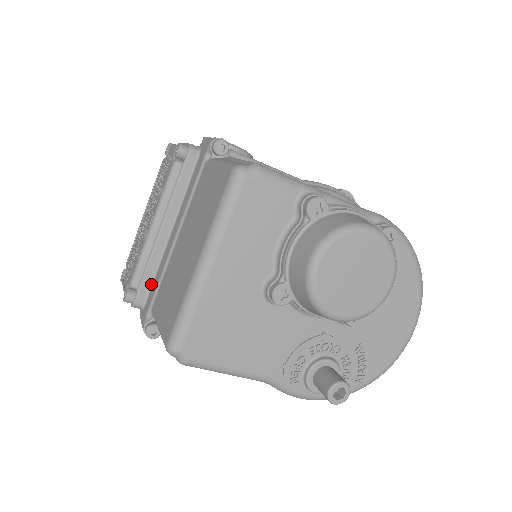
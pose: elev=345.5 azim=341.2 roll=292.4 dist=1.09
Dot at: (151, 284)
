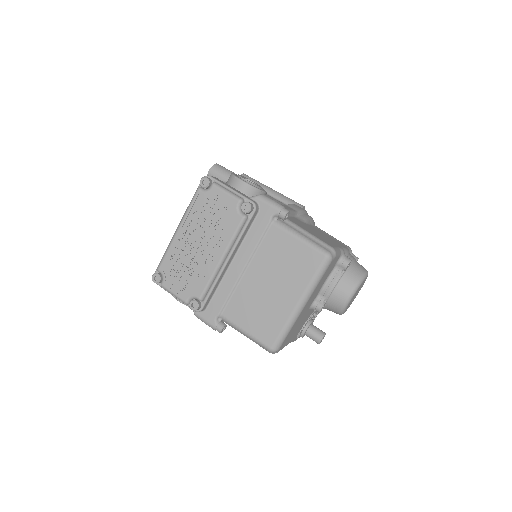
Dot at: (212, 296)
